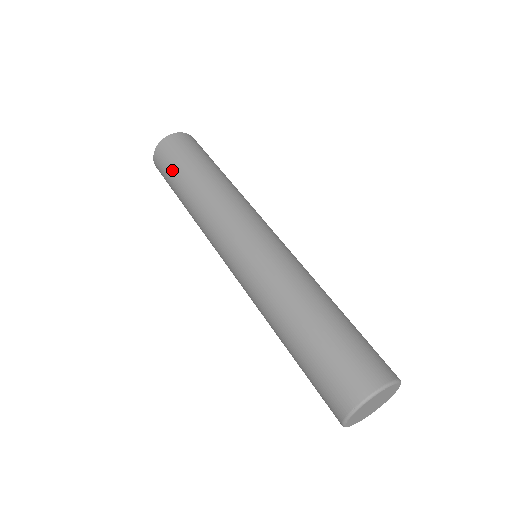
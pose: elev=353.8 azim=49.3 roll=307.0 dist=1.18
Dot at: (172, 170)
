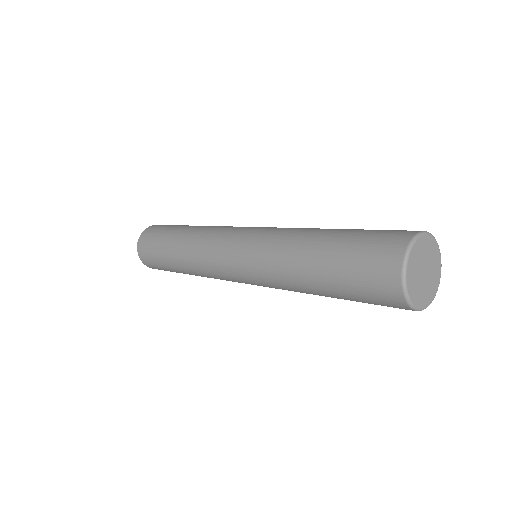
Dot at: (156, 252)
